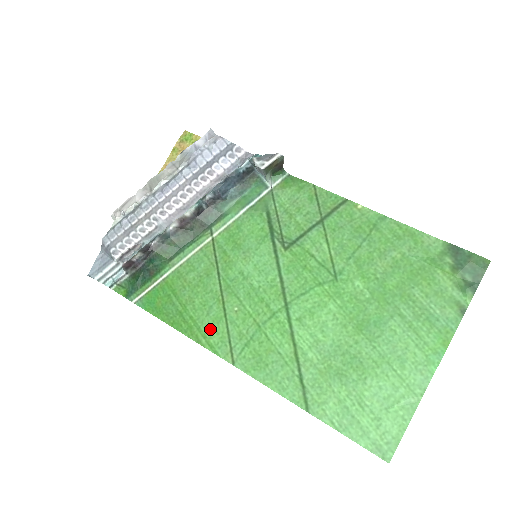
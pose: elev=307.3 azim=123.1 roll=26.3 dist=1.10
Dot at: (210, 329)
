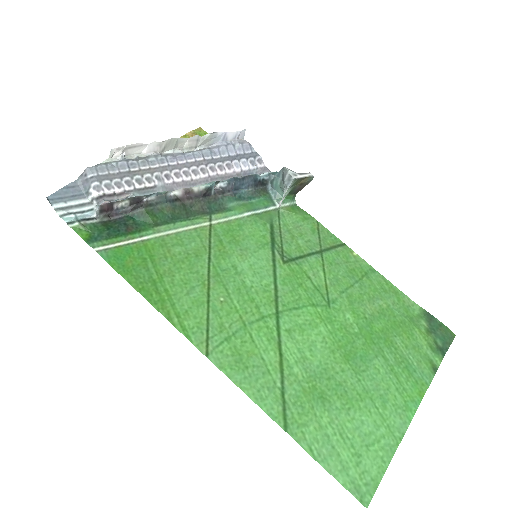
Dot at: (187, 310)
